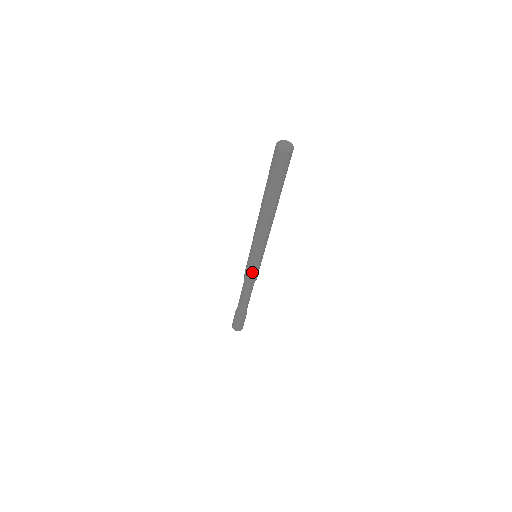
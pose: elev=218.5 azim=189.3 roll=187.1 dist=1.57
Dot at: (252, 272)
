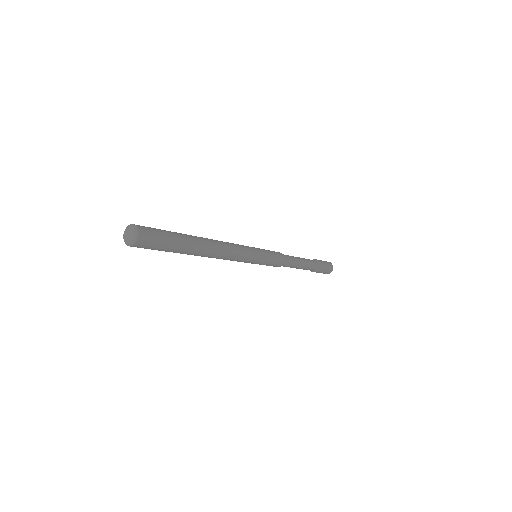
Dot at: (271, 264)
